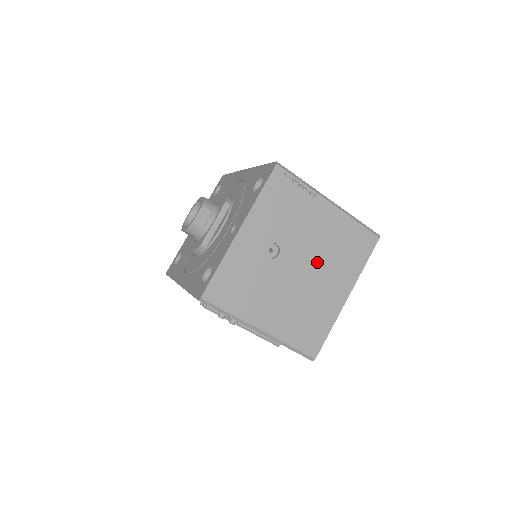
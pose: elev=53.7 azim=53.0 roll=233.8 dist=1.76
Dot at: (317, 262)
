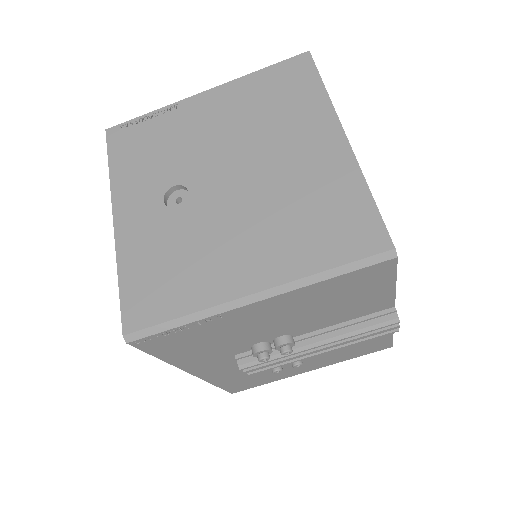
Dot at: (250, 149)
